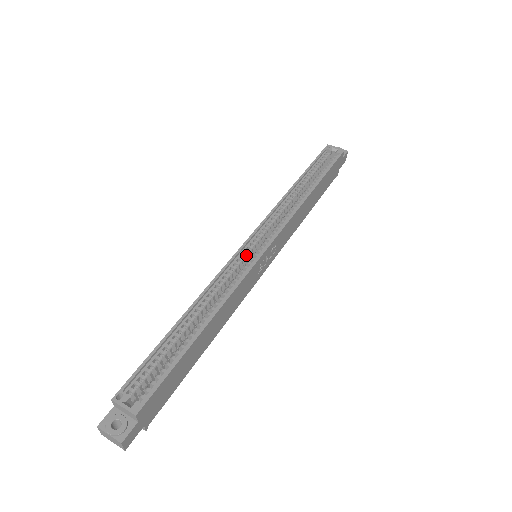
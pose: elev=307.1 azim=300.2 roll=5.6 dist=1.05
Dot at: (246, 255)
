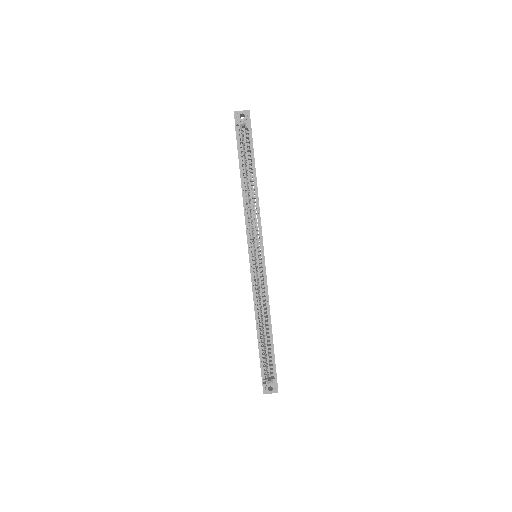
Dot at: occluded
